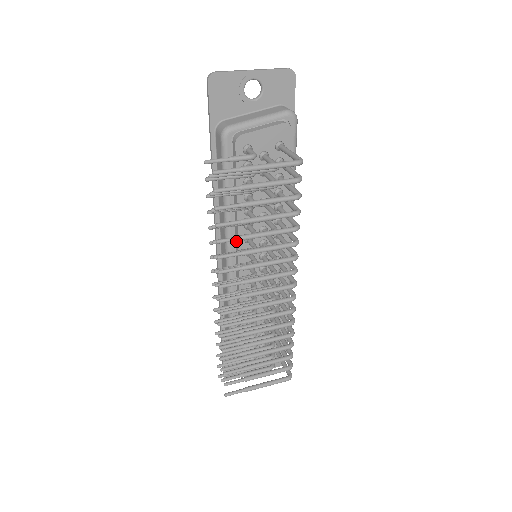
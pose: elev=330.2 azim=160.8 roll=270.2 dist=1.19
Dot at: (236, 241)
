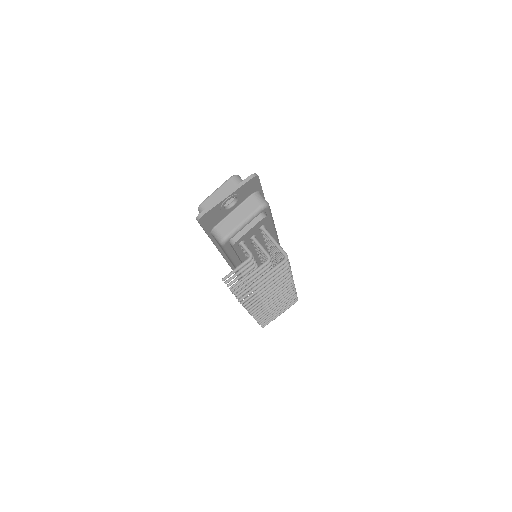
Dot at: occluded
